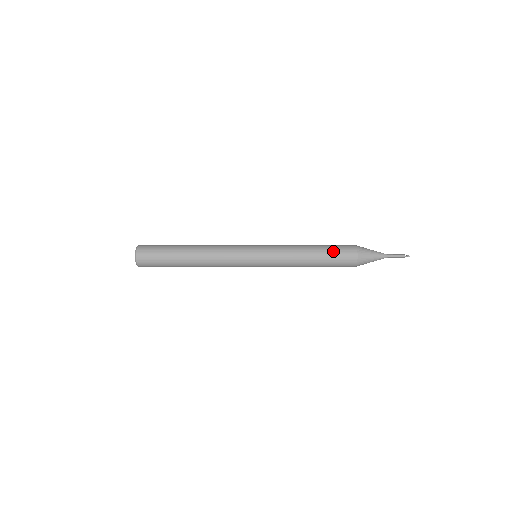
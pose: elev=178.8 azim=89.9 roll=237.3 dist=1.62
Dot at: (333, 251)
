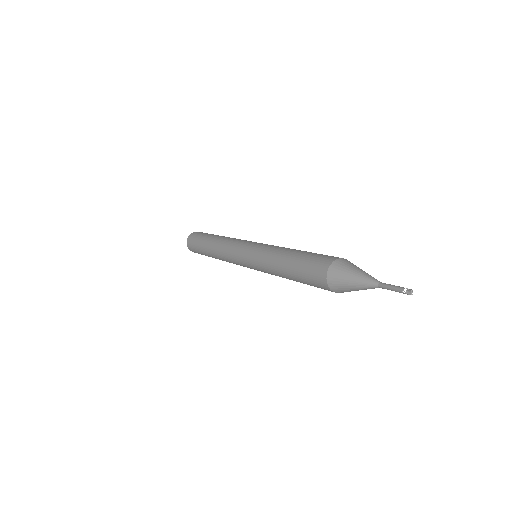
Dot at: (303, 278)
